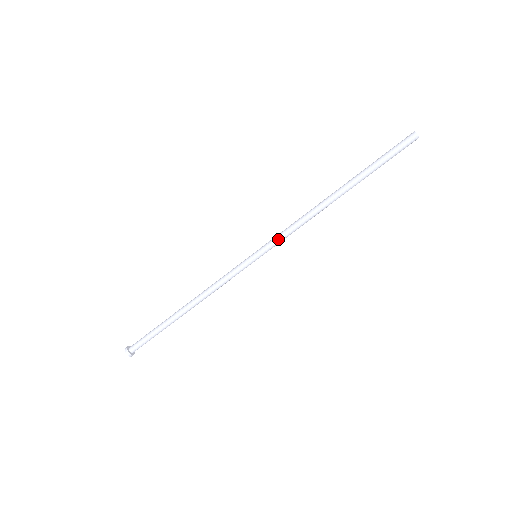
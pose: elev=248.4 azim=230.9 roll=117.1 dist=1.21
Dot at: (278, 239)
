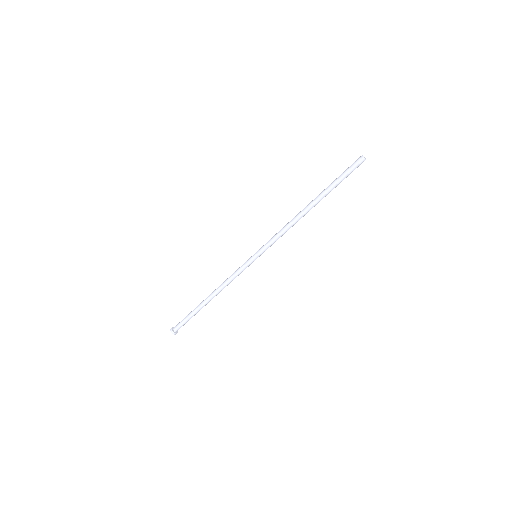
Dot at: (272, 244)
